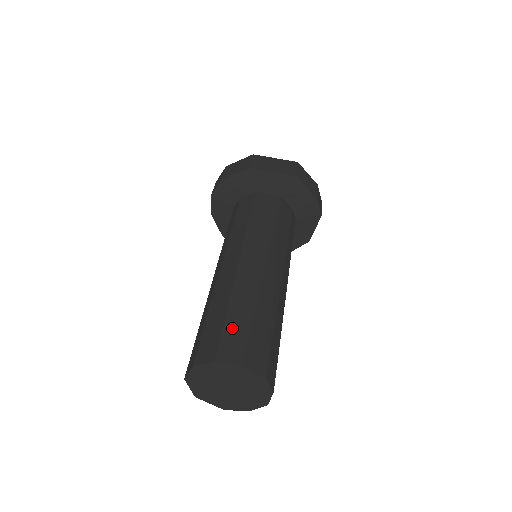
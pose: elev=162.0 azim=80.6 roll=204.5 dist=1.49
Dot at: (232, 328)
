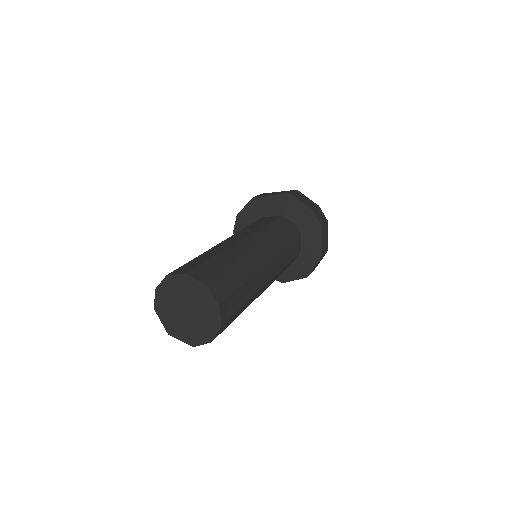
Dot at: (192, 262)
